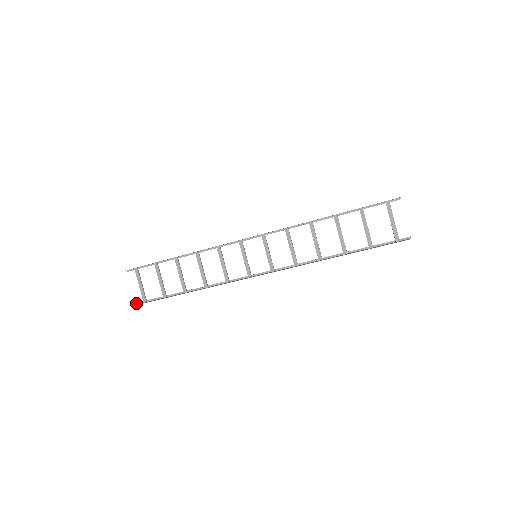
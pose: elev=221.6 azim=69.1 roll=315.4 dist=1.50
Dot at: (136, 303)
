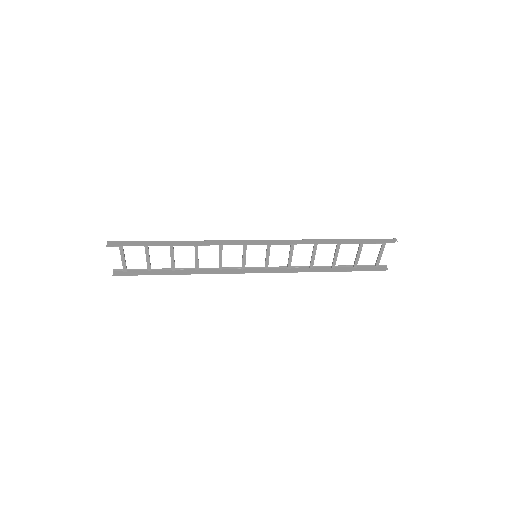
Dot at: (113, 270)
